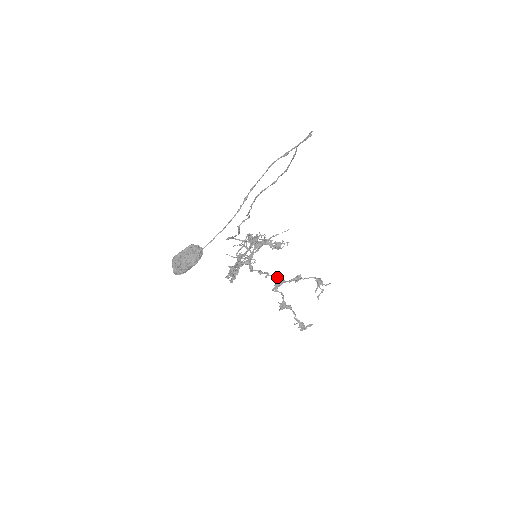
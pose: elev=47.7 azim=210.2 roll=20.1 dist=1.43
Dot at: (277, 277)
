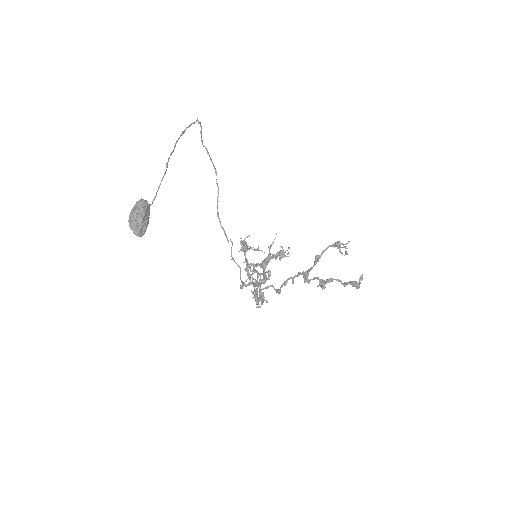
Dot at: (300, 273)
